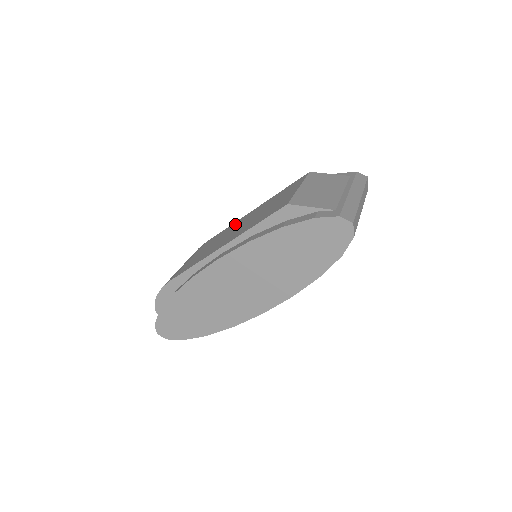
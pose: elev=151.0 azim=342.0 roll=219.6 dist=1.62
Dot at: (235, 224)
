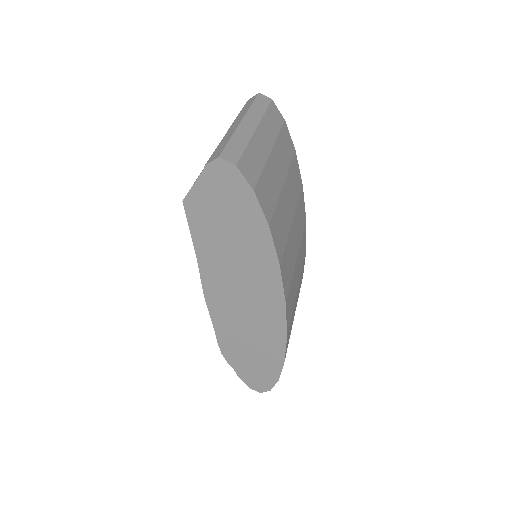
Dot at: occluded
